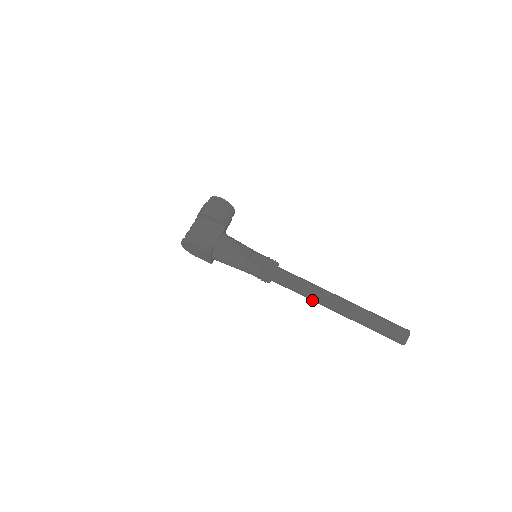
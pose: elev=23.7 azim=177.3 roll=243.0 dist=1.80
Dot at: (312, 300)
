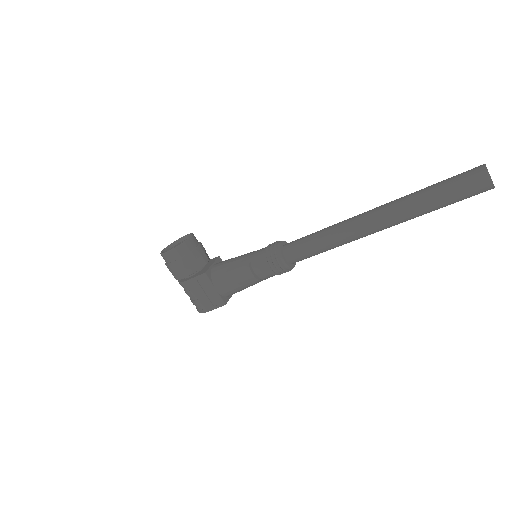
Dot at: occluded
